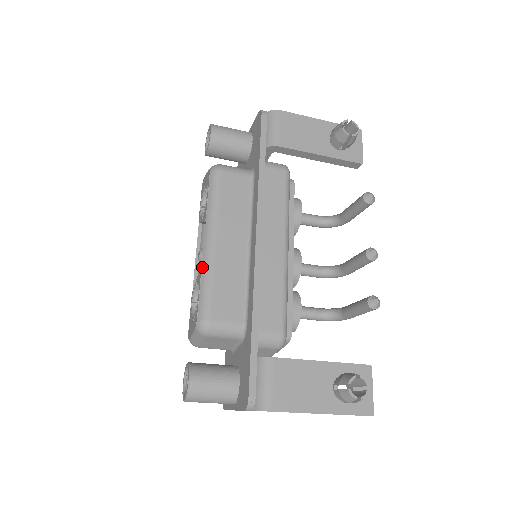
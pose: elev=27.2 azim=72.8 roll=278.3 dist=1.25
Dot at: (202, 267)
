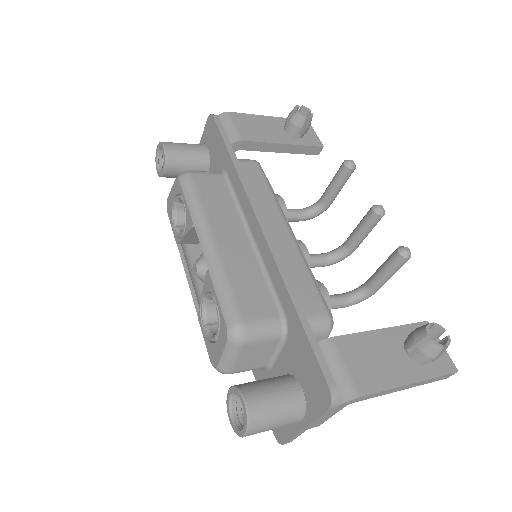
Dot at: (209, 271)
